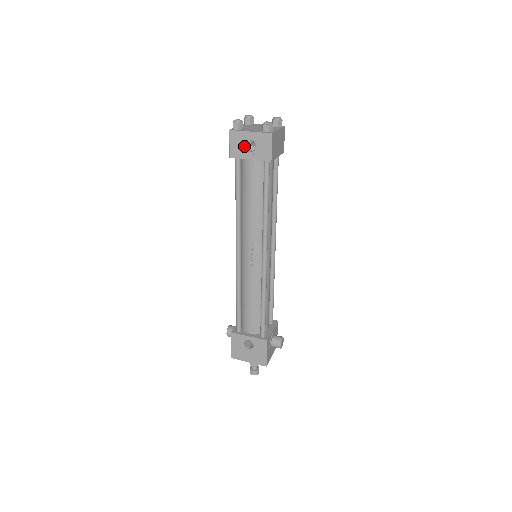
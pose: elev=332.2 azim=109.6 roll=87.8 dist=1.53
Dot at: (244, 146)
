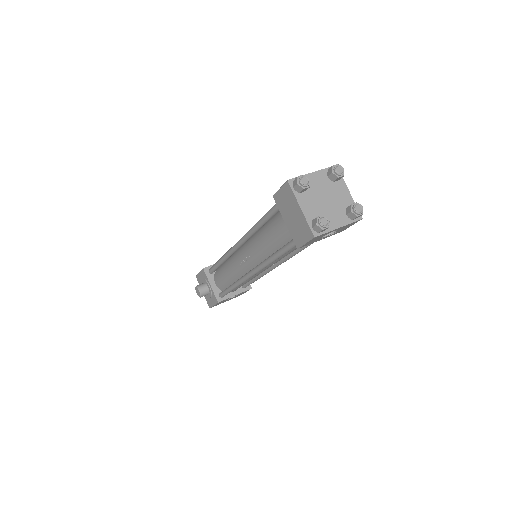
Dot at: (322, 237)
